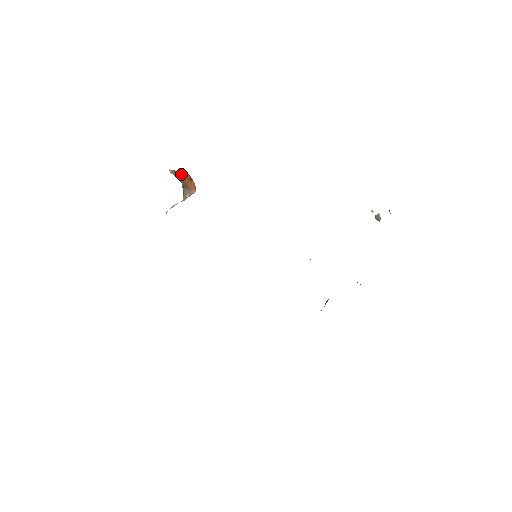
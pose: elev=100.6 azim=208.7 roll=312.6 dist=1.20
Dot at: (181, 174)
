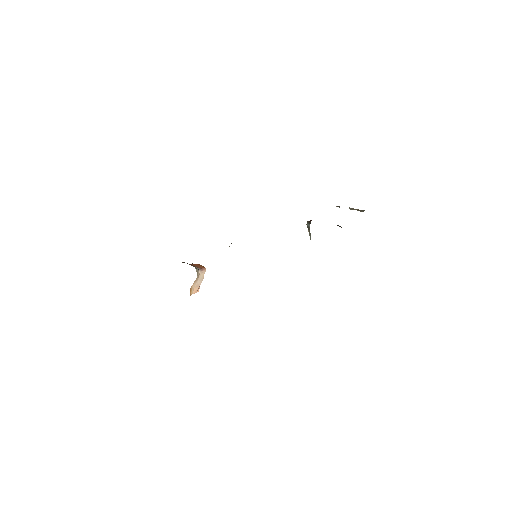
Dot at: (191, 264)
